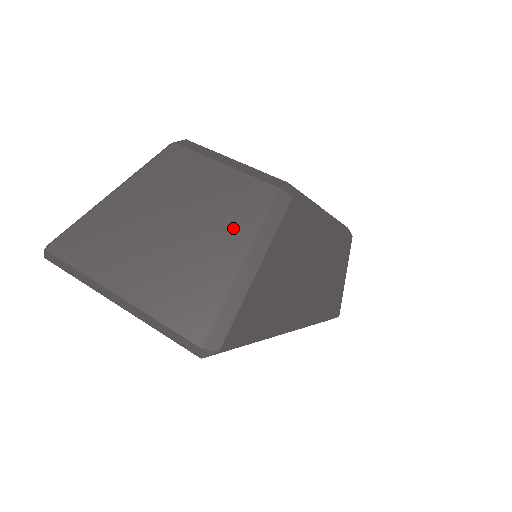
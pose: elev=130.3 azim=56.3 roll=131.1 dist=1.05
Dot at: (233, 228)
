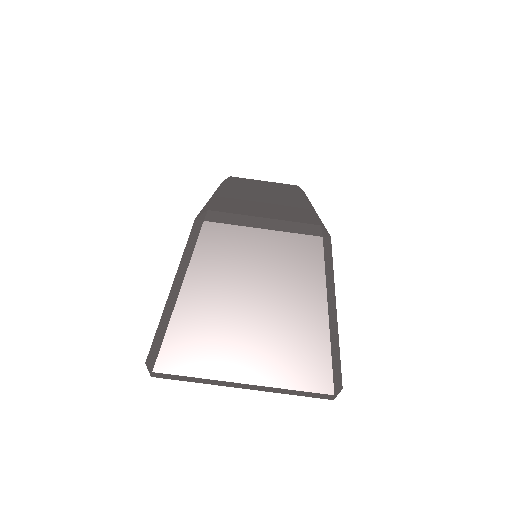
Dot at: (305, 288)
